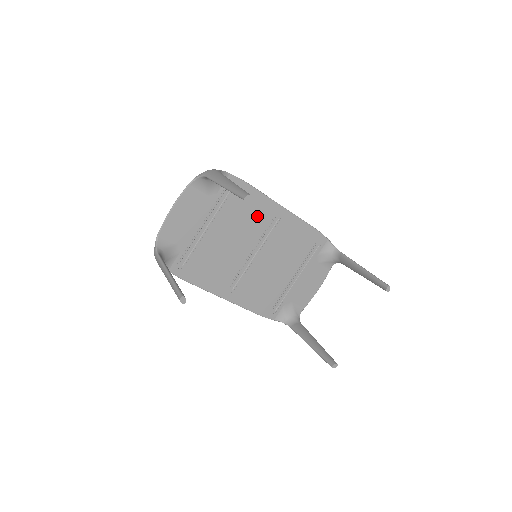
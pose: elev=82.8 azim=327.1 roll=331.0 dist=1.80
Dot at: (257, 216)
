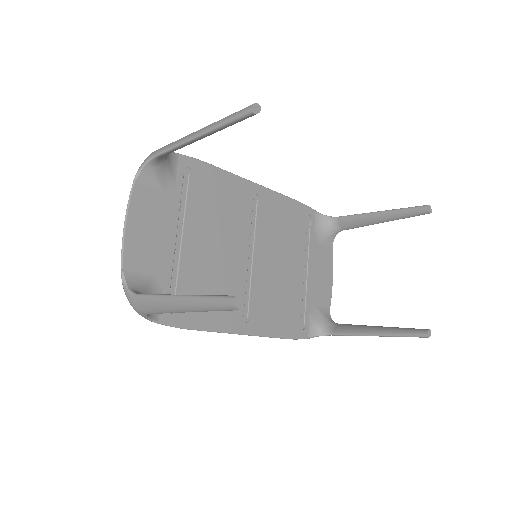
Dot at: (233, 204)
